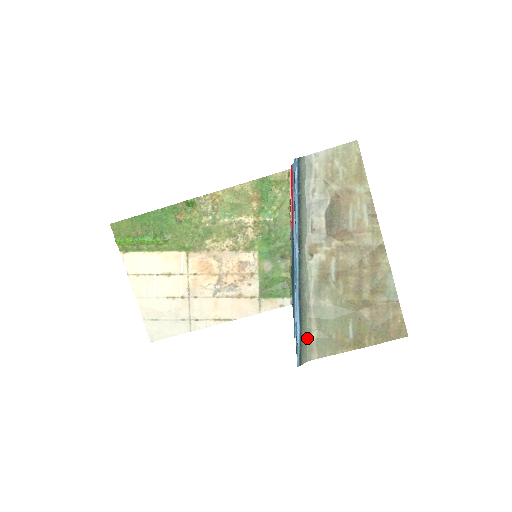
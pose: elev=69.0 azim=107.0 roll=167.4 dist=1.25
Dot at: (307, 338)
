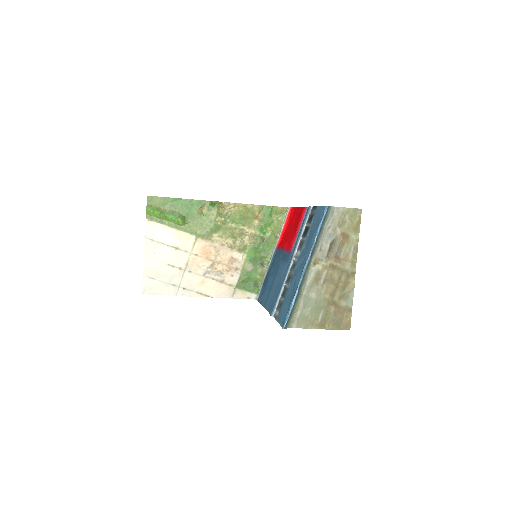
Dot at: (294, 313)
